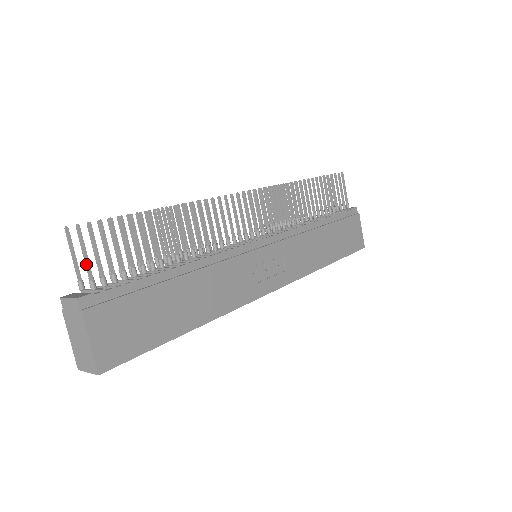
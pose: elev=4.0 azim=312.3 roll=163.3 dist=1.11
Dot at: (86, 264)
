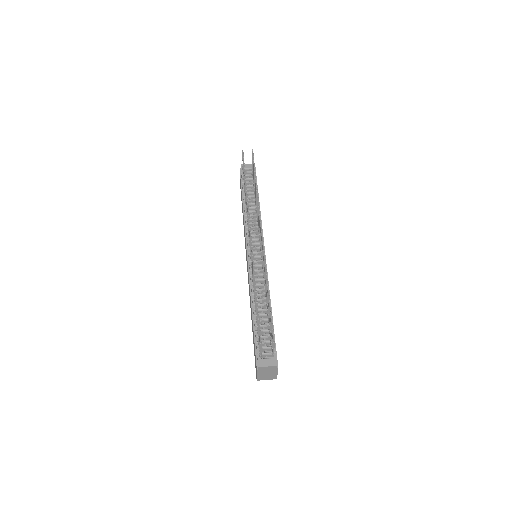
Dot at: occluded
